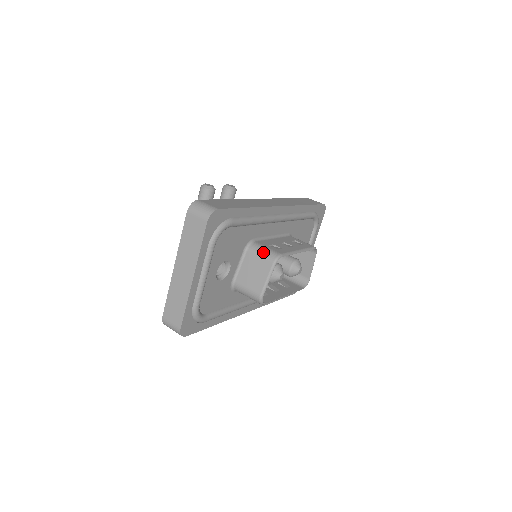
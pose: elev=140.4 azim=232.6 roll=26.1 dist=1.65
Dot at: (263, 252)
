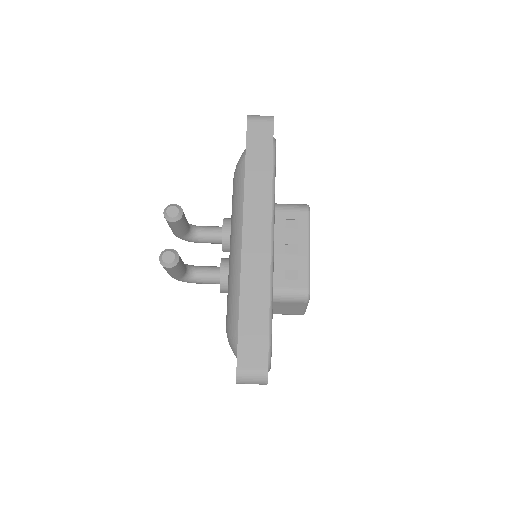
Dot at: (290, 298)
